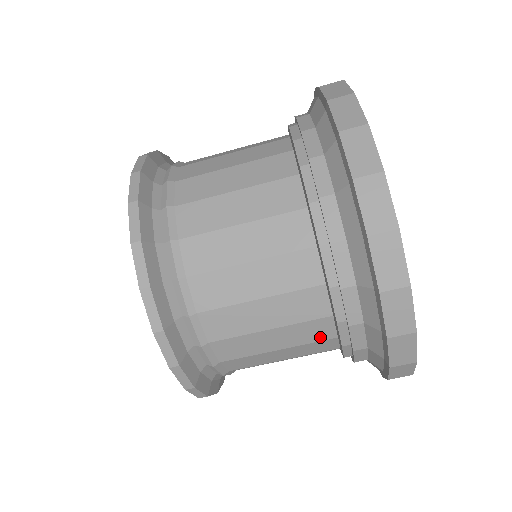
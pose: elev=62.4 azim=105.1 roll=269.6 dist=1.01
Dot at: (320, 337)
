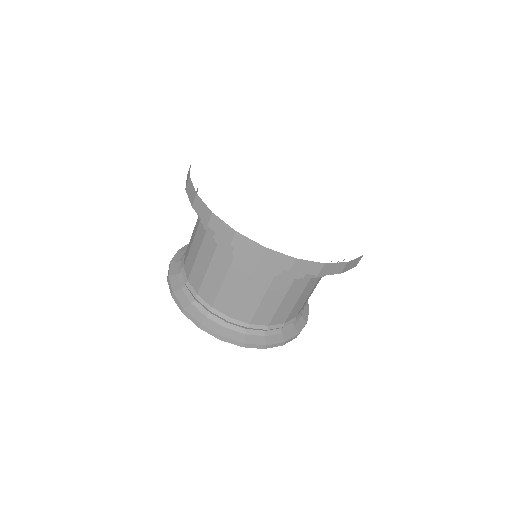
Dot at: (229, 260)
